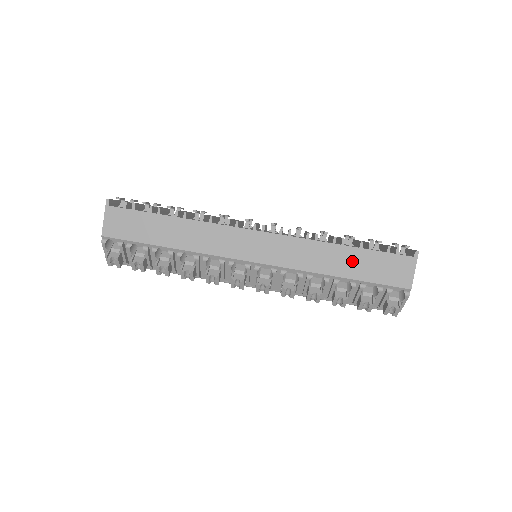
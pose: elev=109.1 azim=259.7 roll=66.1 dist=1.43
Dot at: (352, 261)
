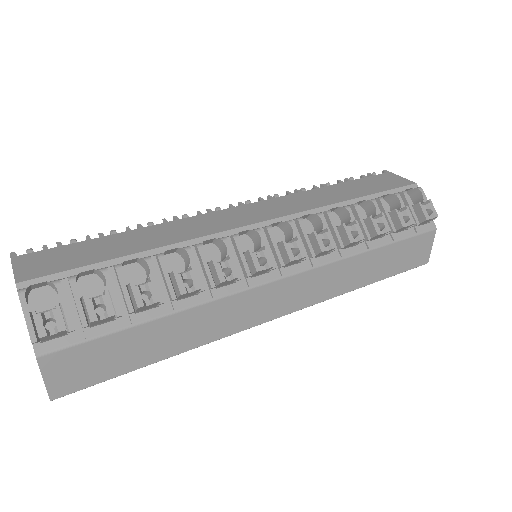
Dot at: (348, 189)
